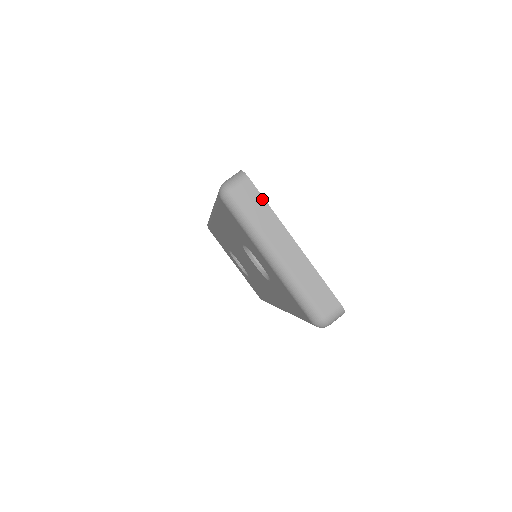
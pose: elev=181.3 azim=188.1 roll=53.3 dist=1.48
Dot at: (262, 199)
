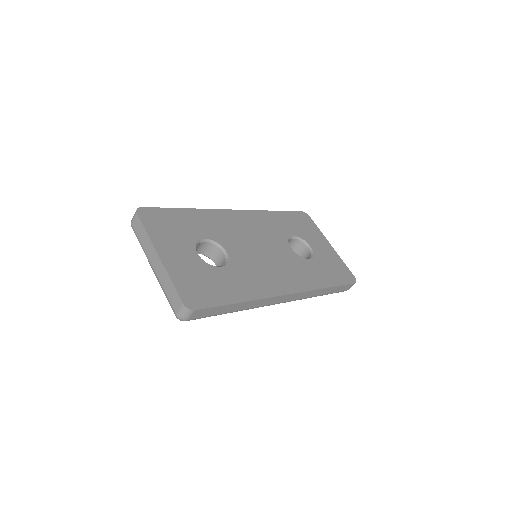
Dot at: (143, 227)
